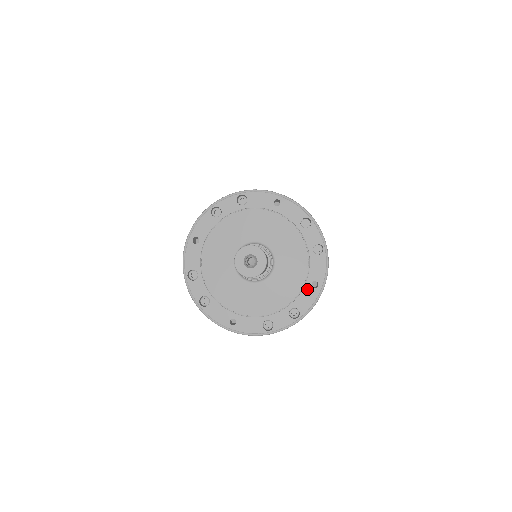
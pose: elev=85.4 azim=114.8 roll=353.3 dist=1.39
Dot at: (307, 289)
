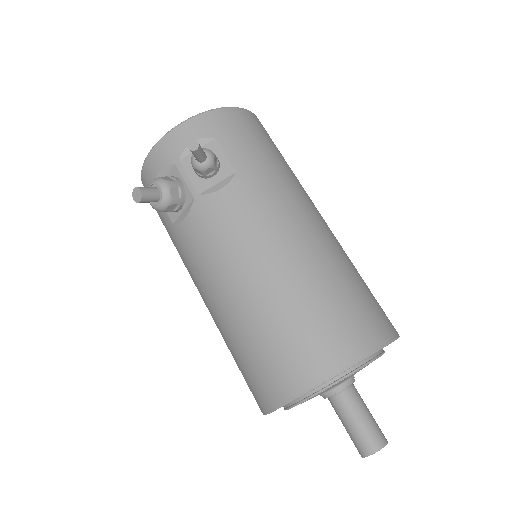
Dot at: occluded
